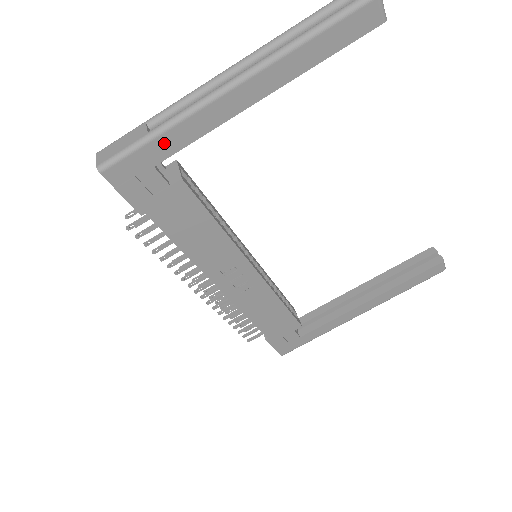
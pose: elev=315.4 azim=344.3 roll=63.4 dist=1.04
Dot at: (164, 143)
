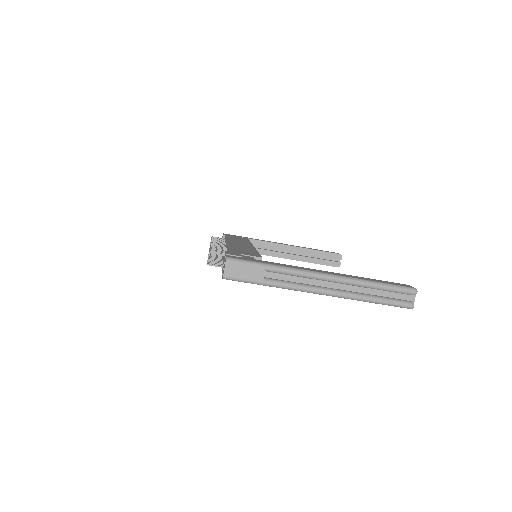
Dot at: occluded
